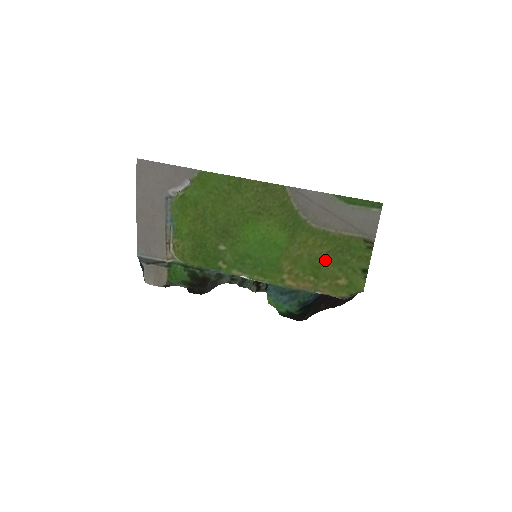
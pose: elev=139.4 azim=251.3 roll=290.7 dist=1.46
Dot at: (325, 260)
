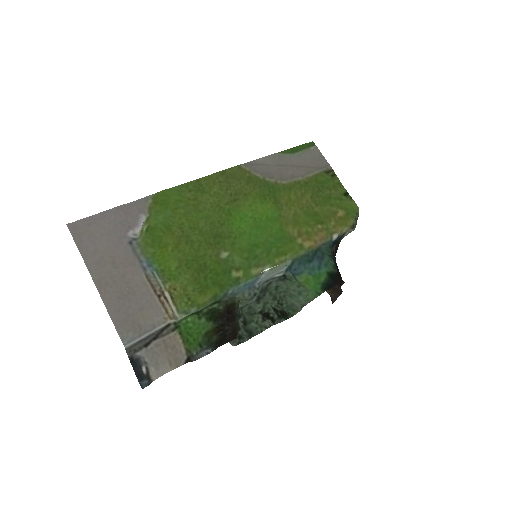
Dot at: (315, 205)
